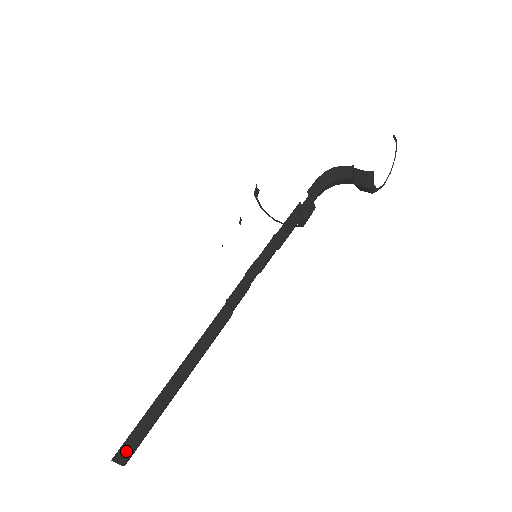
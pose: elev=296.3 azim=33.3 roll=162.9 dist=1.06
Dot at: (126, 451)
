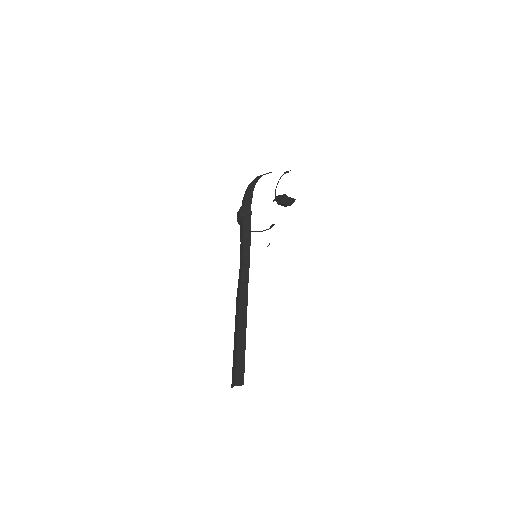
Dot at: occluded
